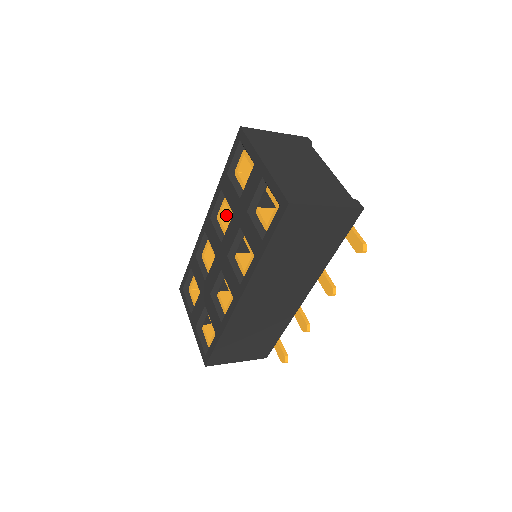
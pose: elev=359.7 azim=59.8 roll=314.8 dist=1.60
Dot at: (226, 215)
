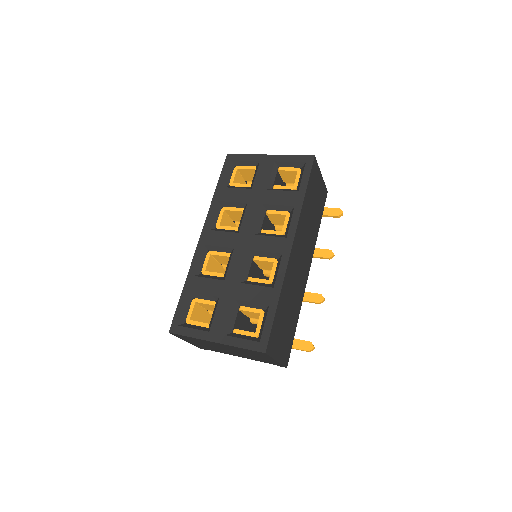
Dot at: occluded
